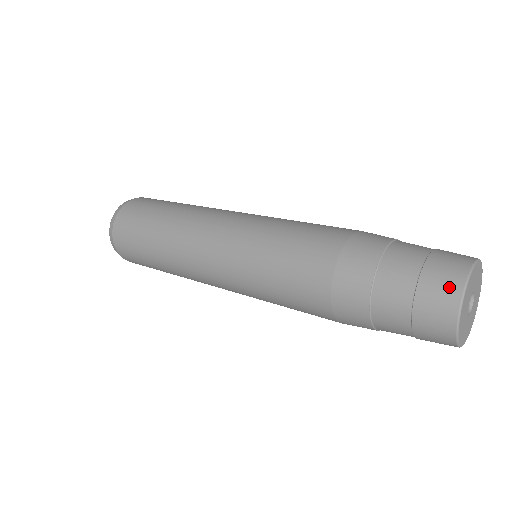
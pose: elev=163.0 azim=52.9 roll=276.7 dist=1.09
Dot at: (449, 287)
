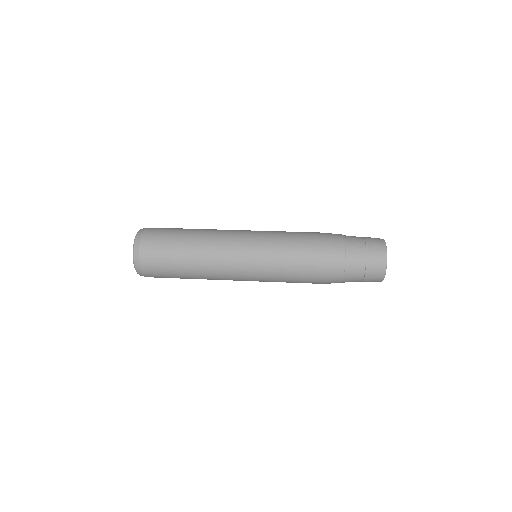
Dot at: (379, 271)
